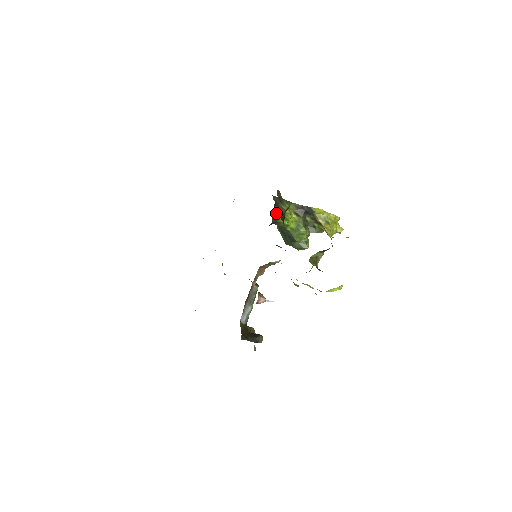
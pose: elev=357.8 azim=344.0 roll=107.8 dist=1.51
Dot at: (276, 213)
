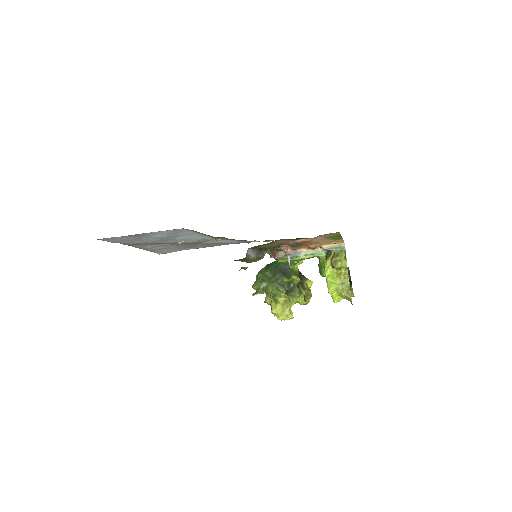
Dot at: occluded
